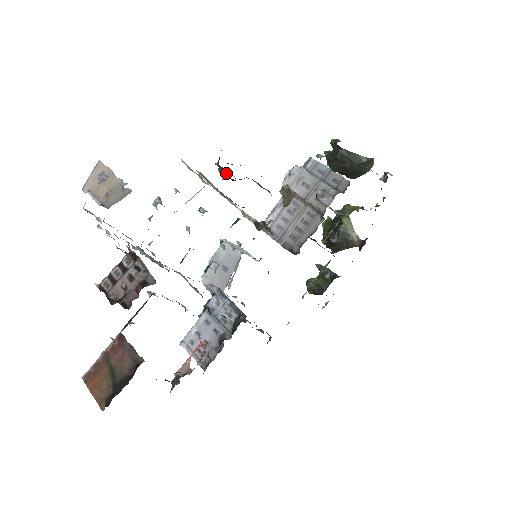
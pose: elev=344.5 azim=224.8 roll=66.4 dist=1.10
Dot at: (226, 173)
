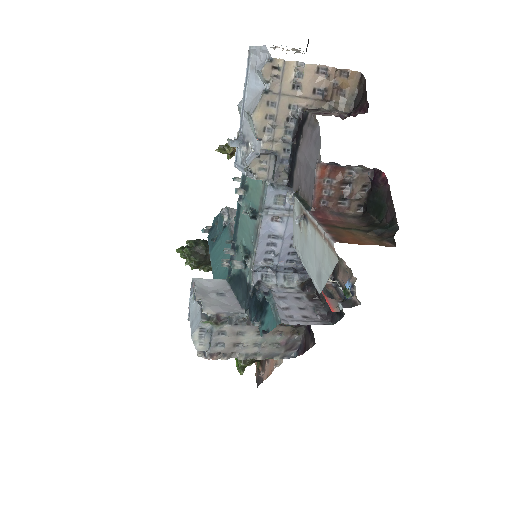
Dot at: occluded
